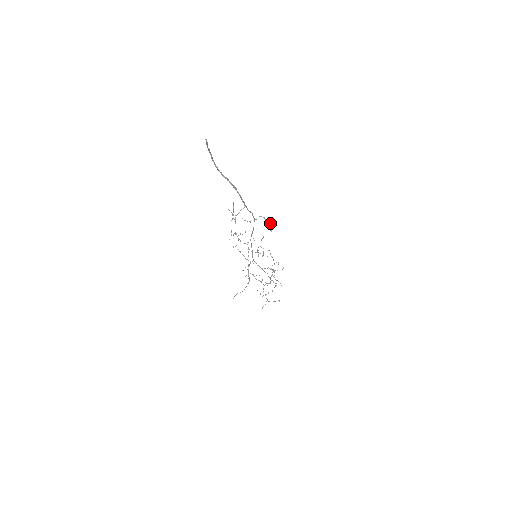
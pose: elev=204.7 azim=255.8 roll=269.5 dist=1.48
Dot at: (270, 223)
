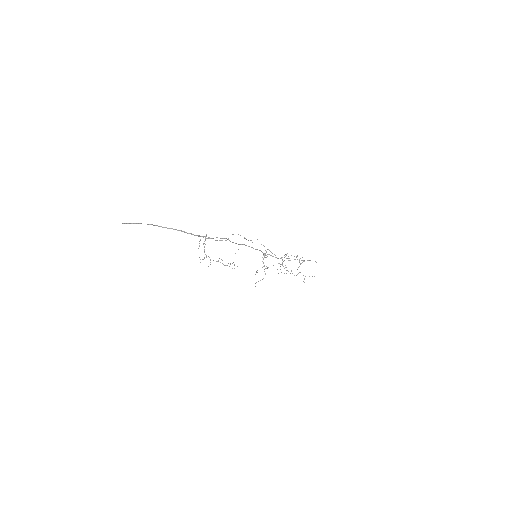
Dot at: (244, 237)
